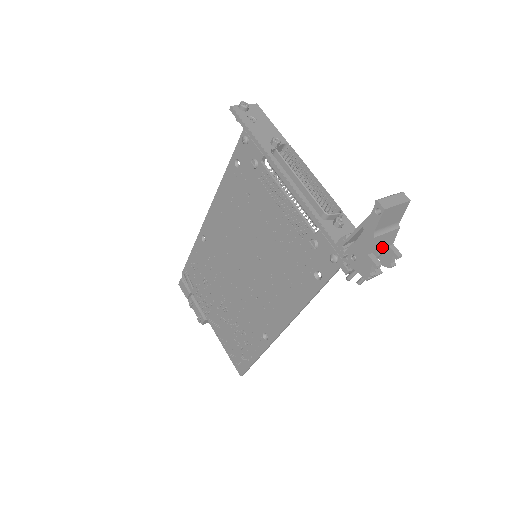
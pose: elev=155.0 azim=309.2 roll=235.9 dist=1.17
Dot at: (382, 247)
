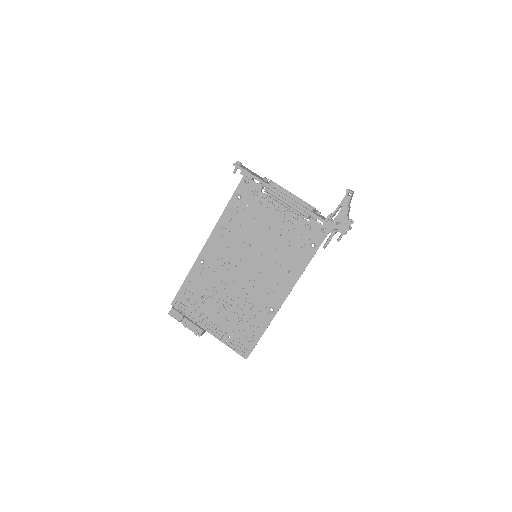
Dot at: occluded
